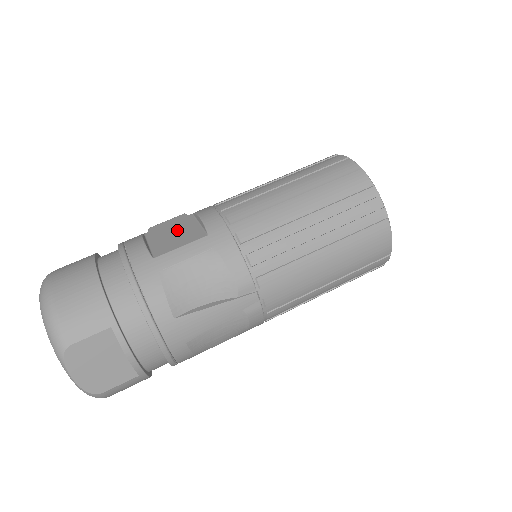
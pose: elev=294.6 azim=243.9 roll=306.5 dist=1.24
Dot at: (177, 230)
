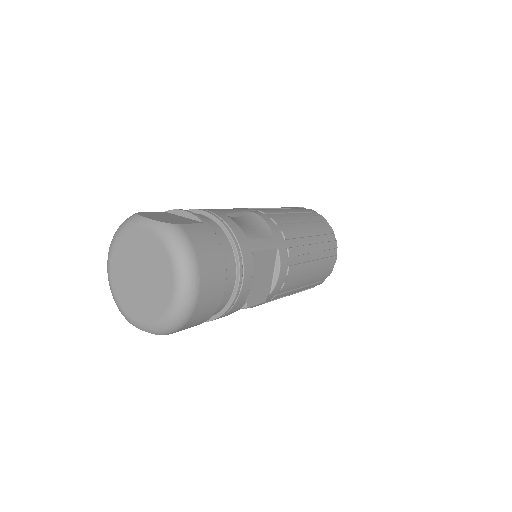
Dot at: occluded
